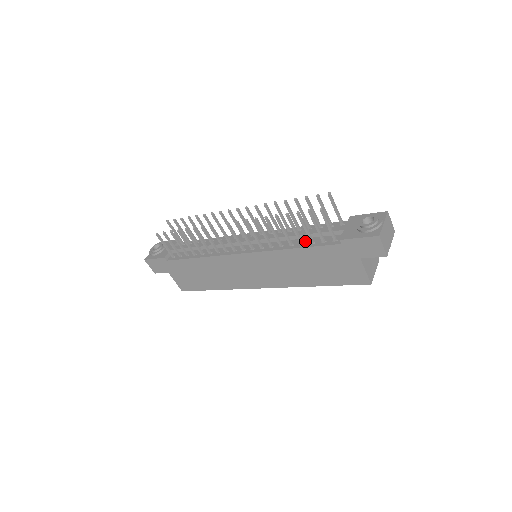
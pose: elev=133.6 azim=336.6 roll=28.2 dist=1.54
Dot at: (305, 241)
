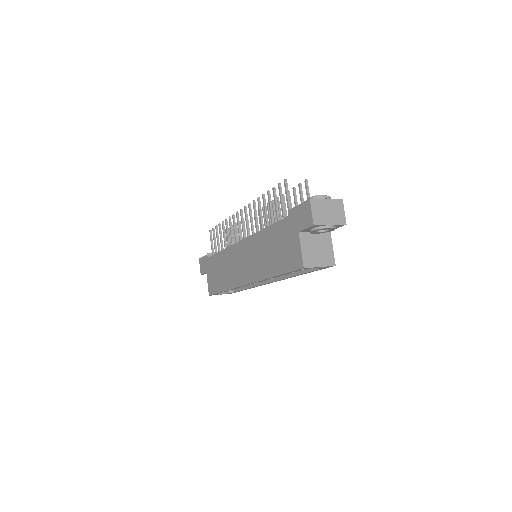
Dot at: occluded
